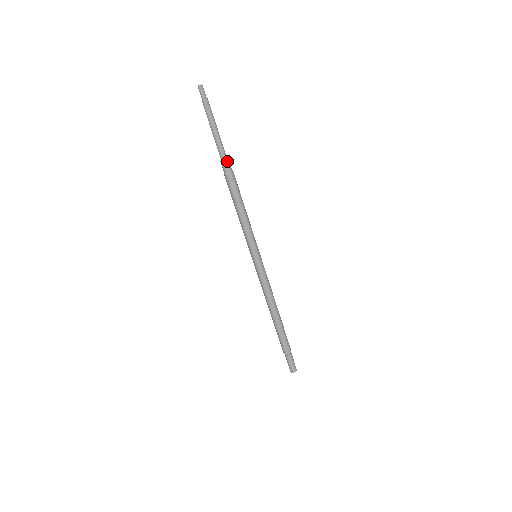
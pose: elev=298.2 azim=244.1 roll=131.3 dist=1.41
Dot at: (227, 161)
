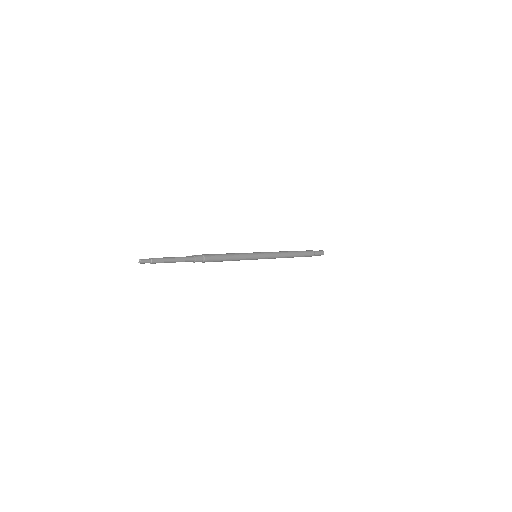
Dot at: (196, 258)
